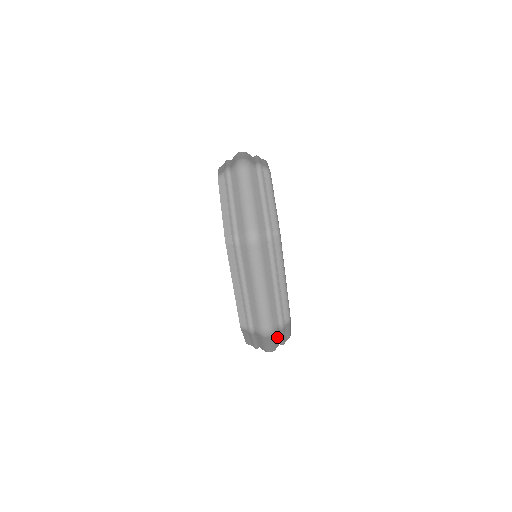
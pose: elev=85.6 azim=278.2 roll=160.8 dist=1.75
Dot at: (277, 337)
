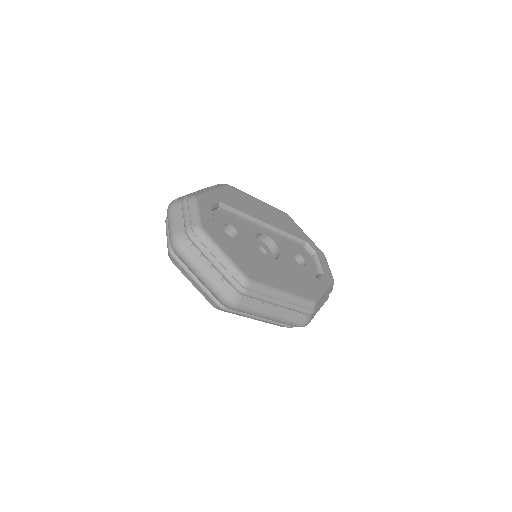
Dot at: occluded
